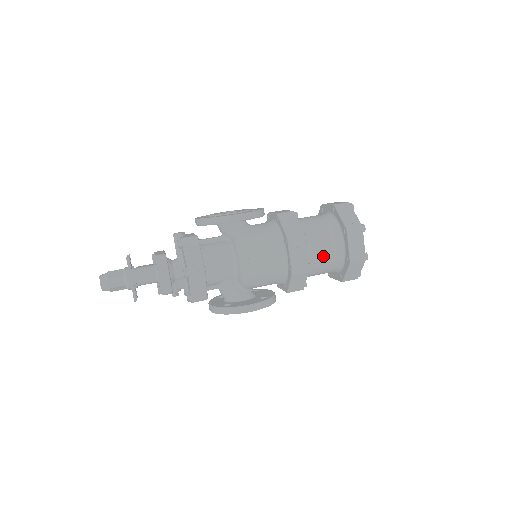
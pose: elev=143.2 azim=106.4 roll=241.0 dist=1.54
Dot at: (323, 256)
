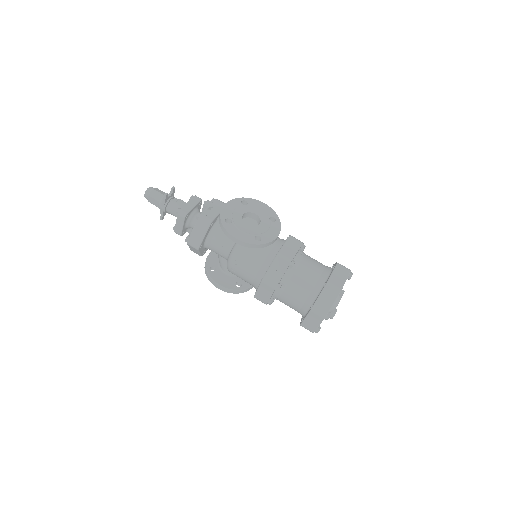
Dot at: (289, 303)
